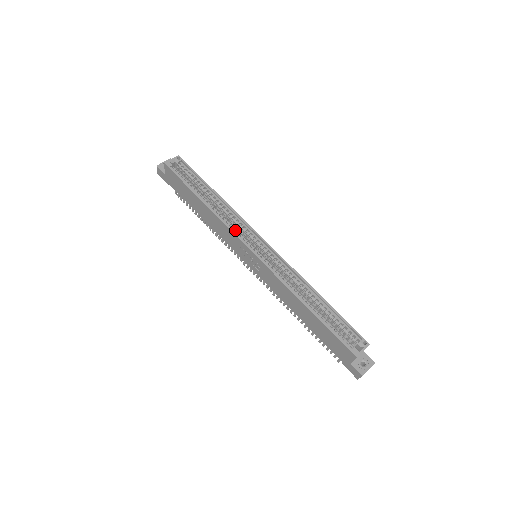
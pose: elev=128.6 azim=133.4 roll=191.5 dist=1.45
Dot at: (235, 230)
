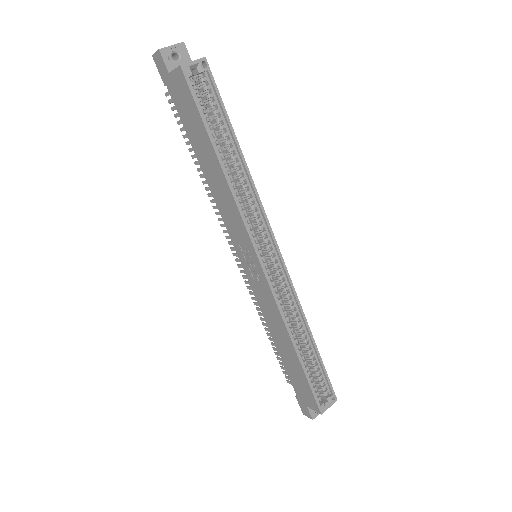
Dot at: (249, 224)
